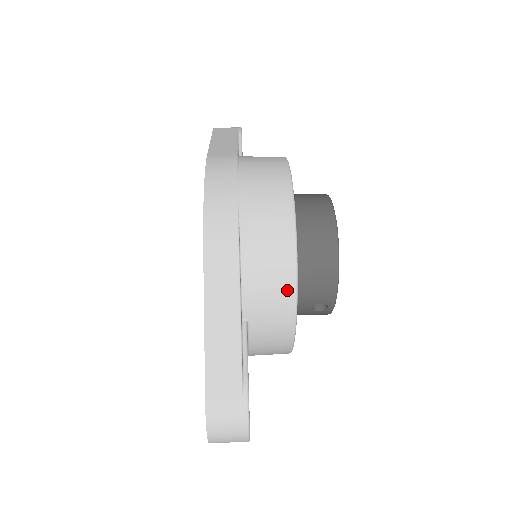
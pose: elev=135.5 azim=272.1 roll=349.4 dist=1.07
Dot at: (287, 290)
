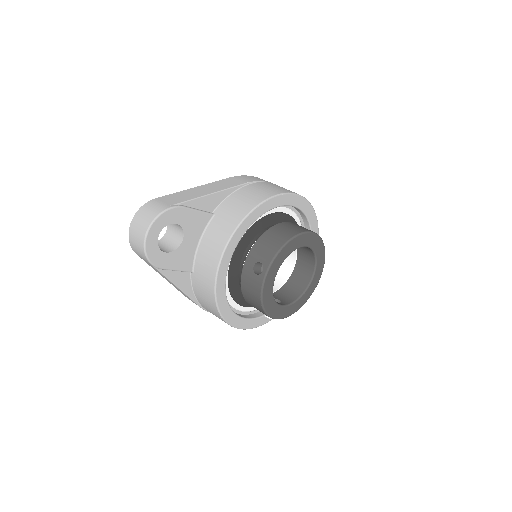
Dot at: (247, 208)
